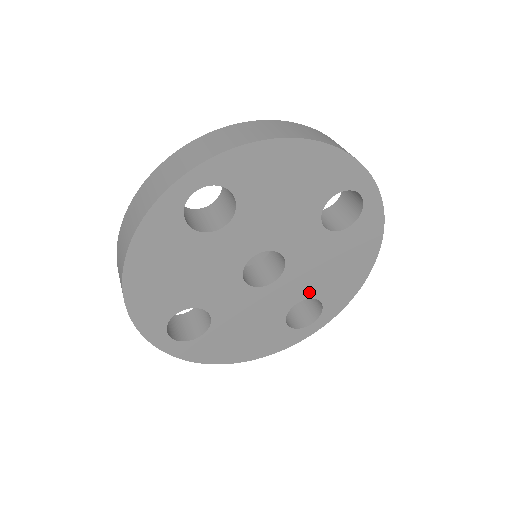
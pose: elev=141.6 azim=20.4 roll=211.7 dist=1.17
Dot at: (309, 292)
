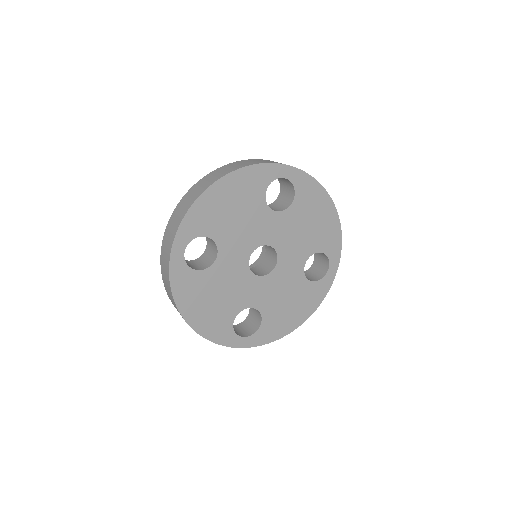
Dot at: (306, 253)
